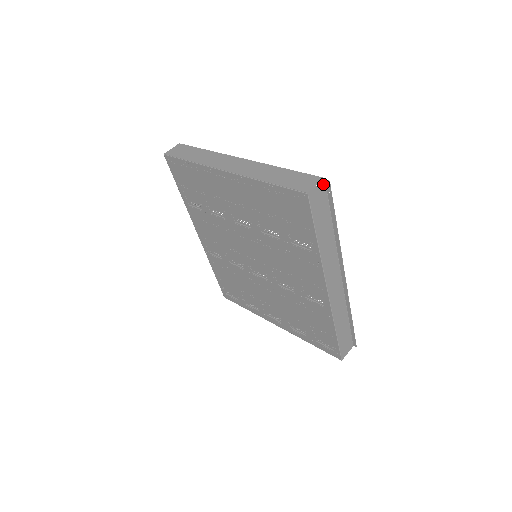
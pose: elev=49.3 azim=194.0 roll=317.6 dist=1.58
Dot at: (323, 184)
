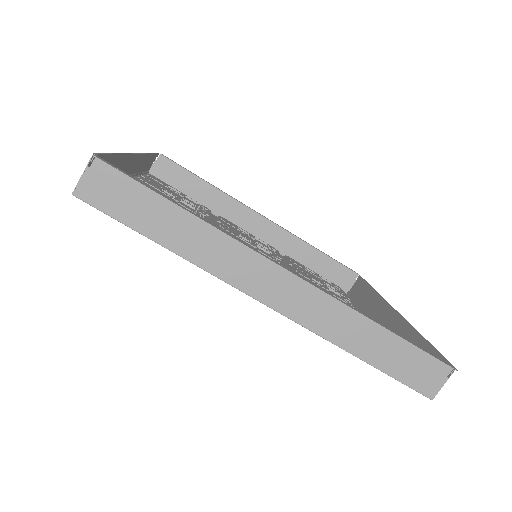
Dot at: (98, 163)
